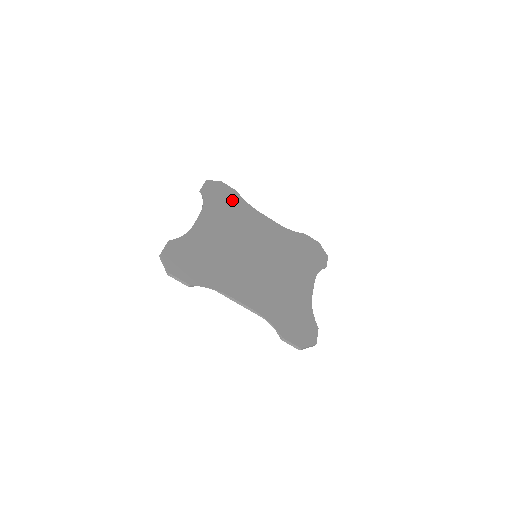
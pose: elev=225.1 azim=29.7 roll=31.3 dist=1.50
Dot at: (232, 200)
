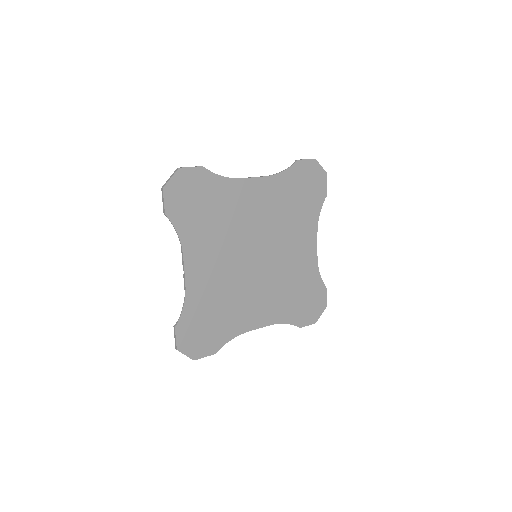
Dot at: (205, 193)
